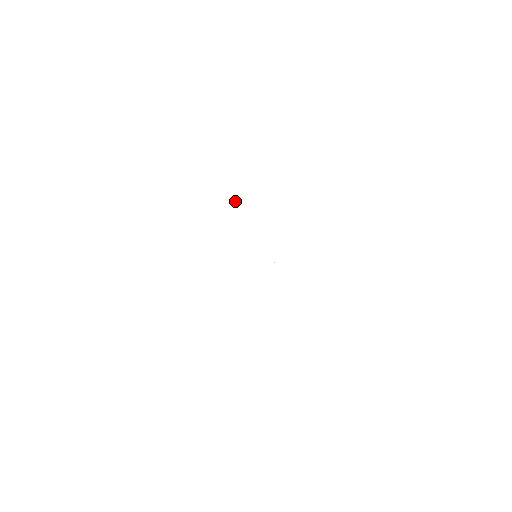
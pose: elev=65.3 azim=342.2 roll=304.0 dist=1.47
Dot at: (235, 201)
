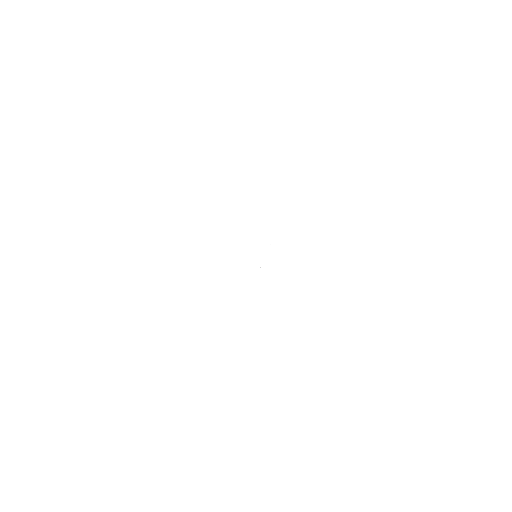
Dot at: occluded
